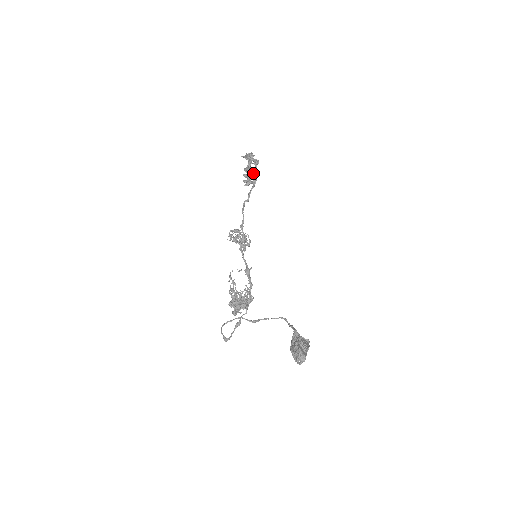
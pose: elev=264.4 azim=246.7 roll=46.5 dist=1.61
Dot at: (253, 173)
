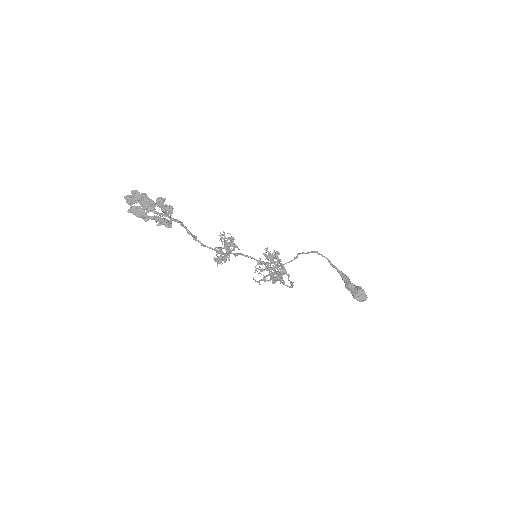
Dot at: occluded
